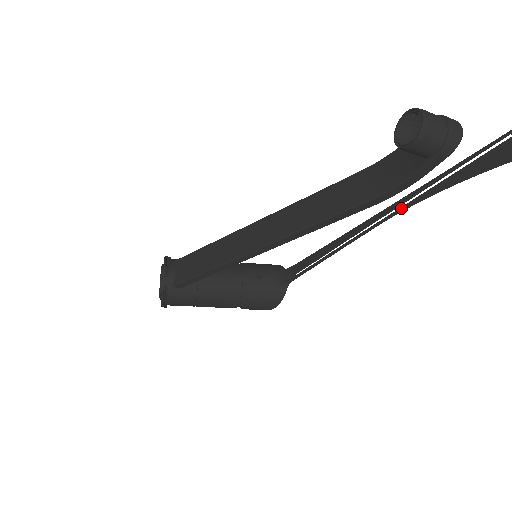
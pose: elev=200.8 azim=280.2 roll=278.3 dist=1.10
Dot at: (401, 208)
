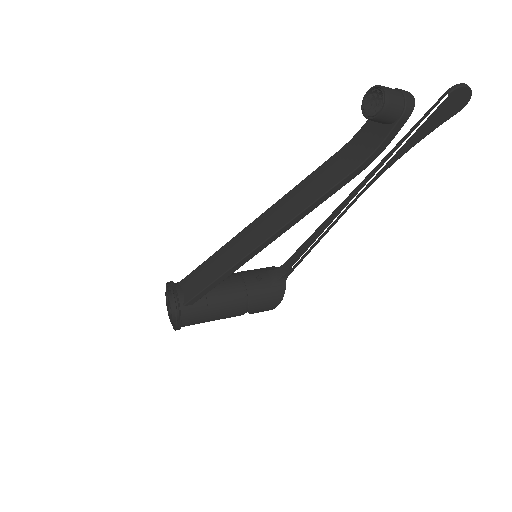
Dot at: (374, 178)
